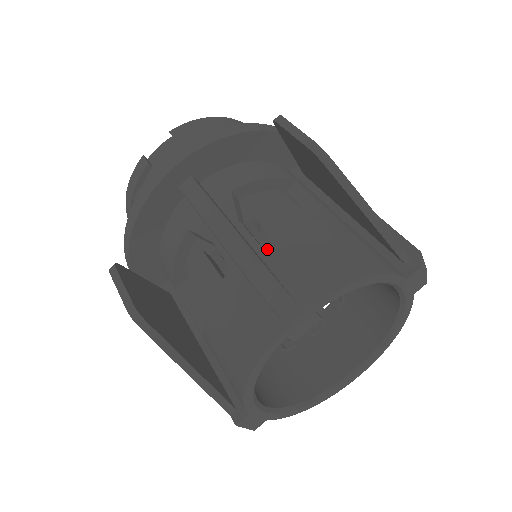
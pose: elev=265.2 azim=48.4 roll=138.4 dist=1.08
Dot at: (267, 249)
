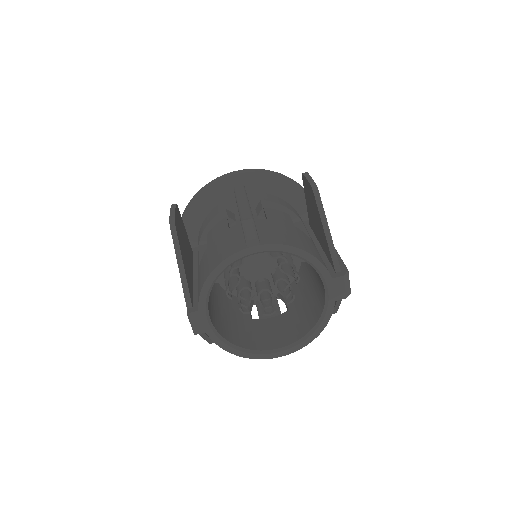
Dot at: (261, 222)
